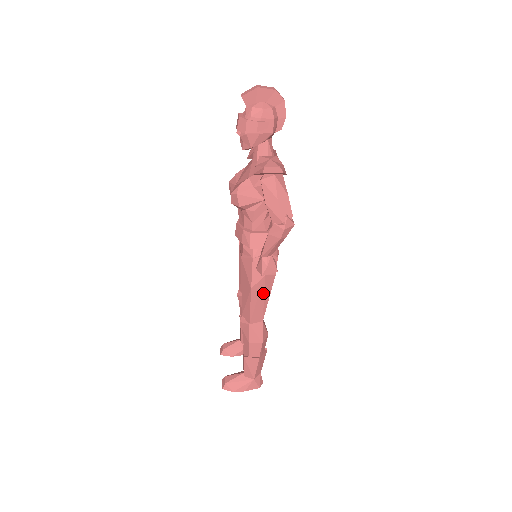
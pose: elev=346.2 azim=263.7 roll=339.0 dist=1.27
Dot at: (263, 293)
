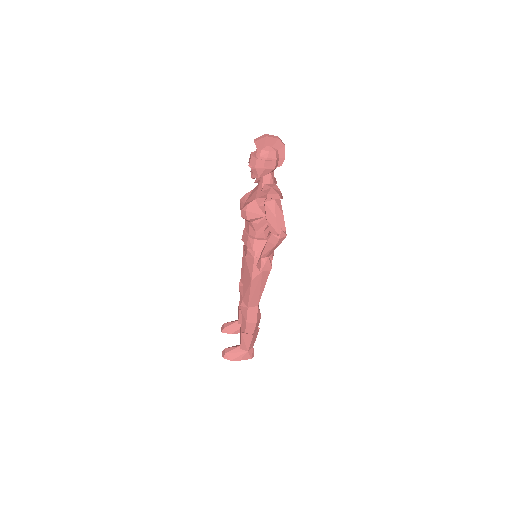
Dot at: (260, 284)
